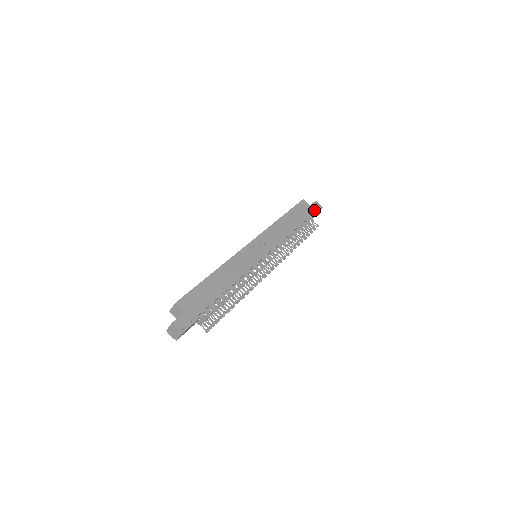
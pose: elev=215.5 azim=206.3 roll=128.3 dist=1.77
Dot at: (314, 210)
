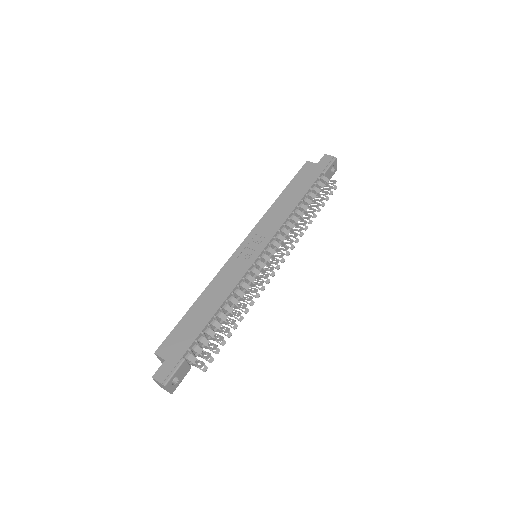
Dot at: (323, 166)
